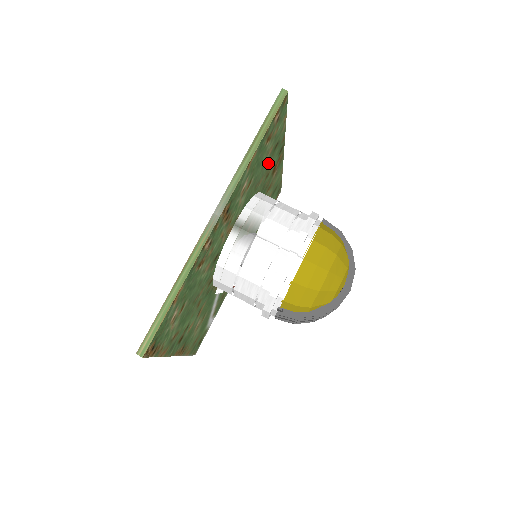
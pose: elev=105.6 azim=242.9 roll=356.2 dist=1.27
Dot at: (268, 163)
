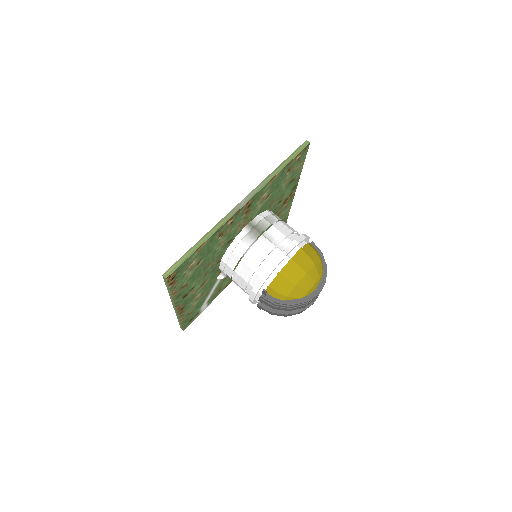
Dot at: (283, 191)
